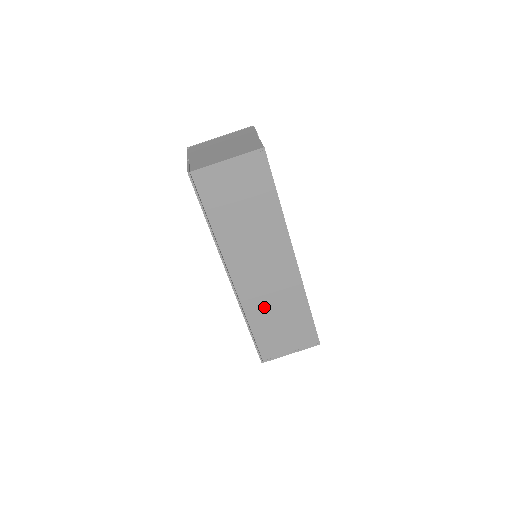
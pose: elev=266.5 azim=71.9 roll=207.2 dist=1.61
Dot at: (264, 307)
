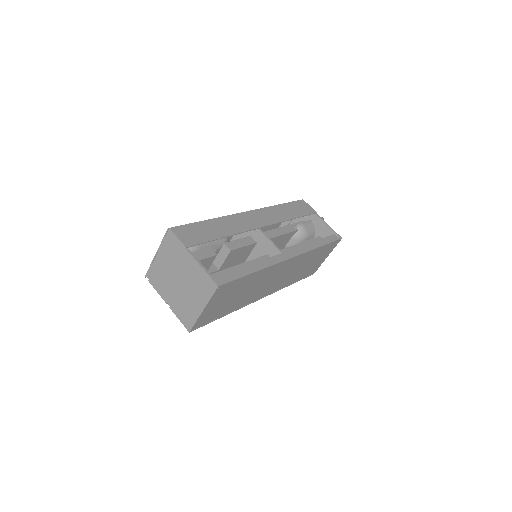
Dot at: (293, 276)
